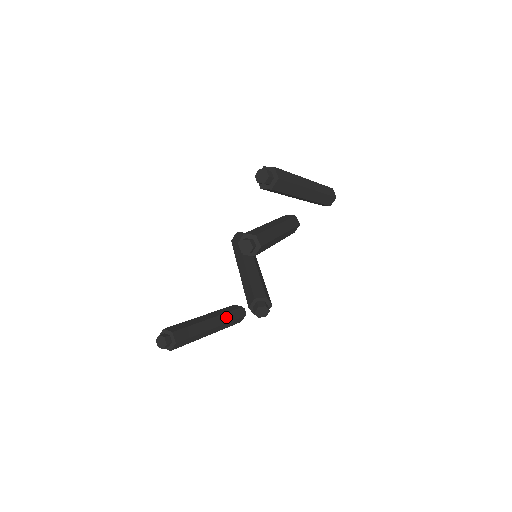
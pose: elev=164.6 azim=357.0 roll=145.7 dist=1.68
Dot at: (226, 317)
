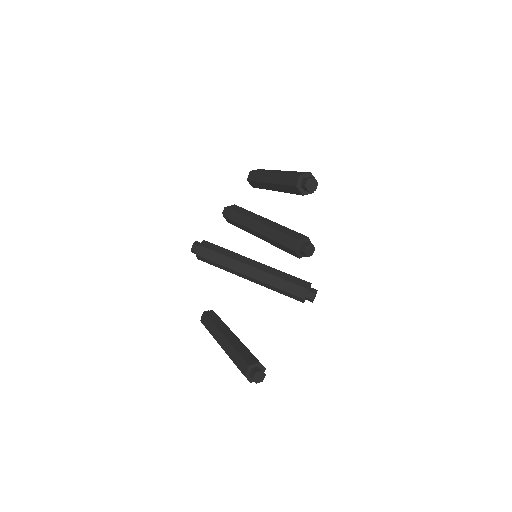
Dot at: occluded
